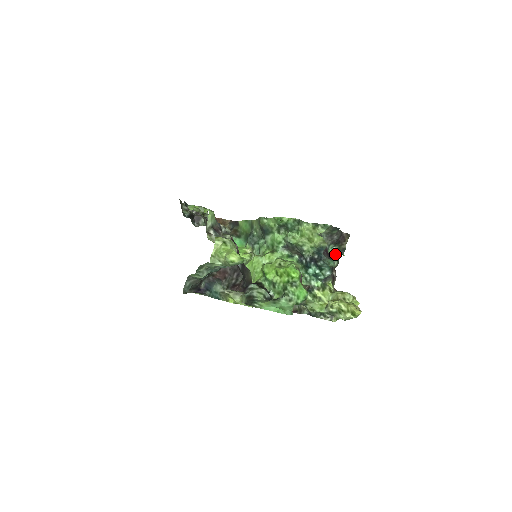
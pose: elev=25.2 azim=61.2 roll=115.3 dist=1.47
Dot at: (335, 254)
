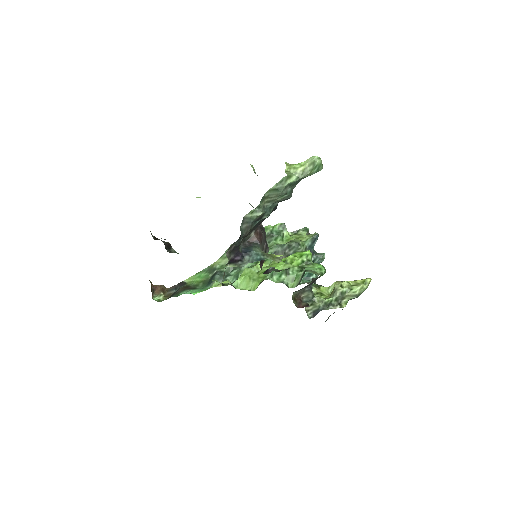
Dot at: occluded
